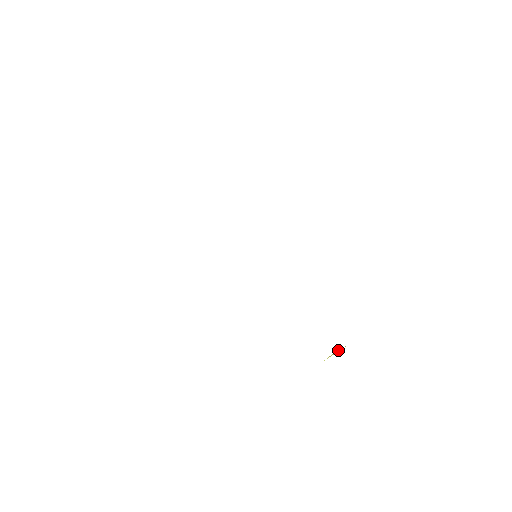
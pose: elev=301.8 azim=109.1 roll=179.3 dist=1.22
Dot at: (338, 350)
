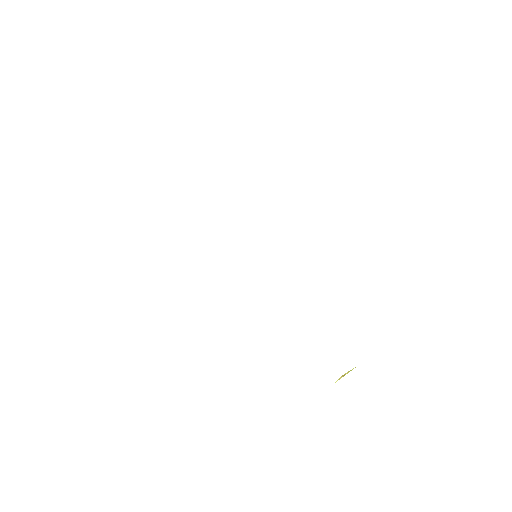
Dot at: (348, 372)
